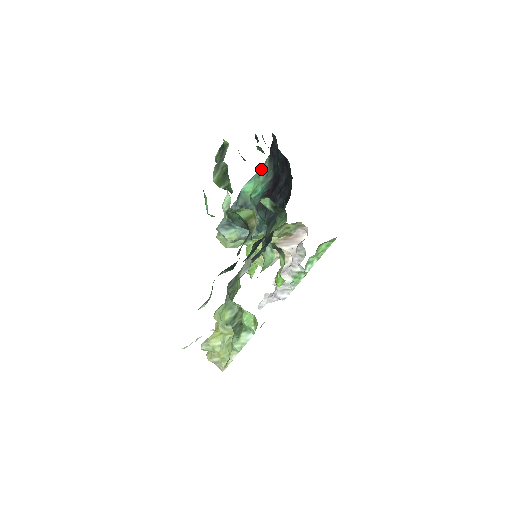
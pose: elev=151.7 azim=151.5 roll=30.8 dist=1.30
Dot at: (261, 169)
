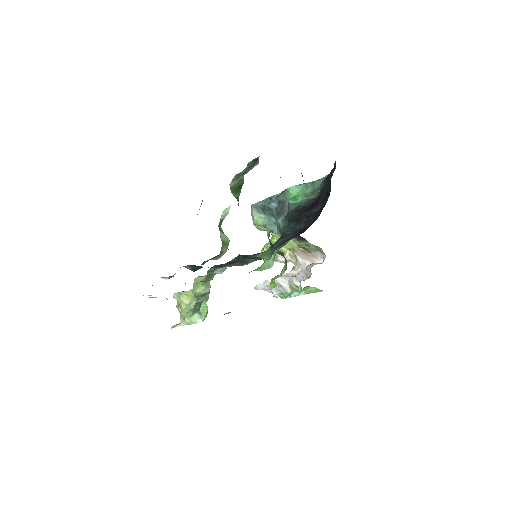
Dot at: (314, 182)
